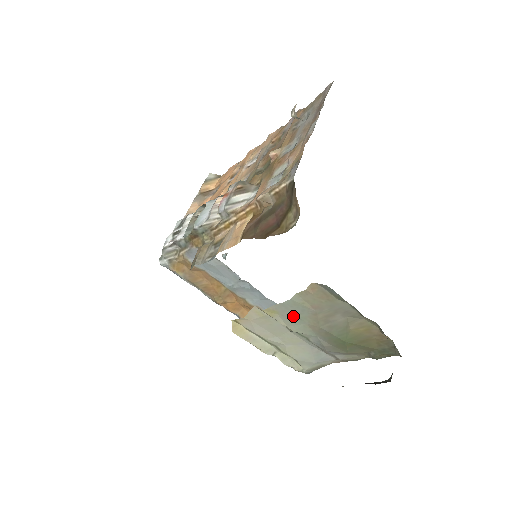
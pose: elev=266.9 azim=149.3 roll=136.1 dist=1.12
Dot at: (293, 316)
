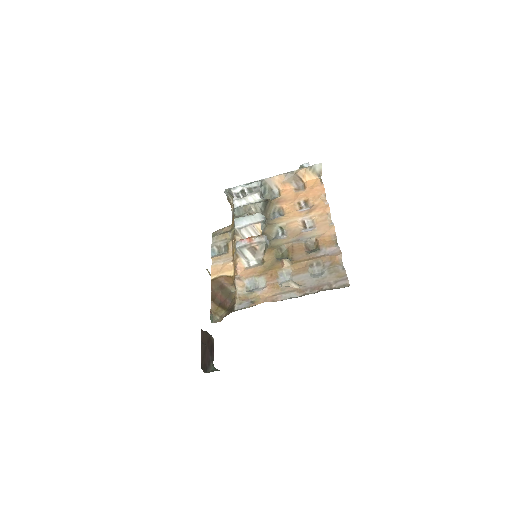
Dot at: occluded
